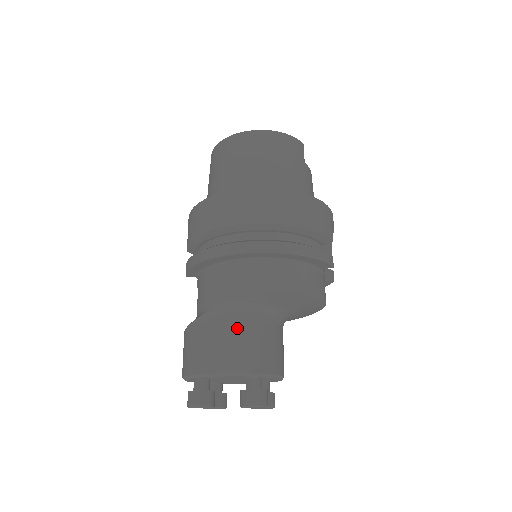
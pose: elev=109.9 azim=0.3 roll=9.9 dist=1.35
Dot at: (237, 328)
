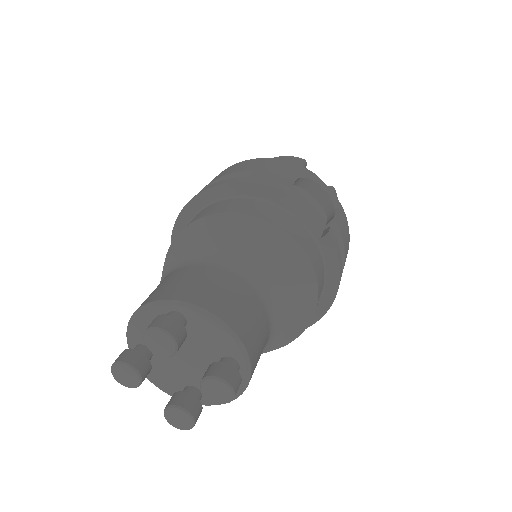
Dot at: (171, 275)
